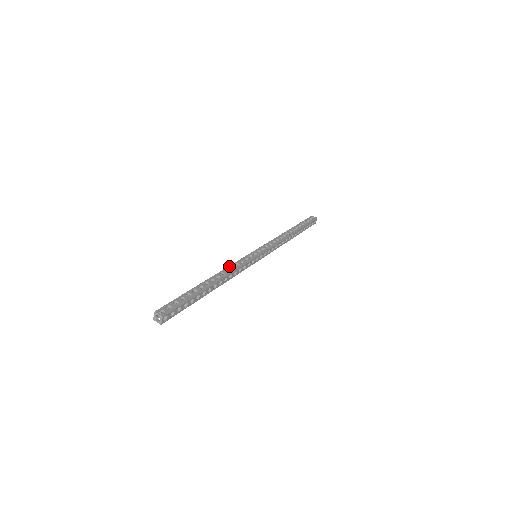
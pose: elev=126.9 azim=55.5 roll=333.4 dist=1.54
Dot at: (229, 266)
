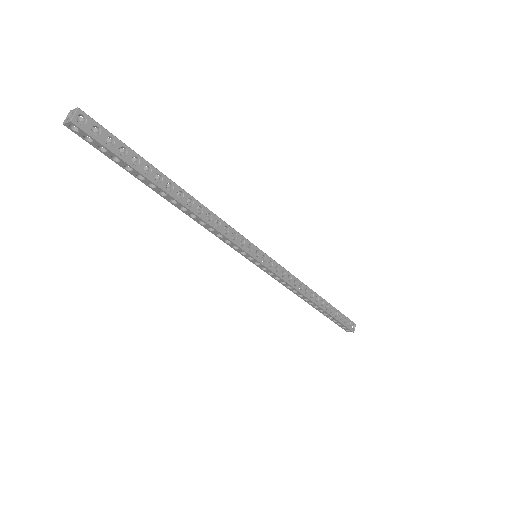
Dot at: occluded
